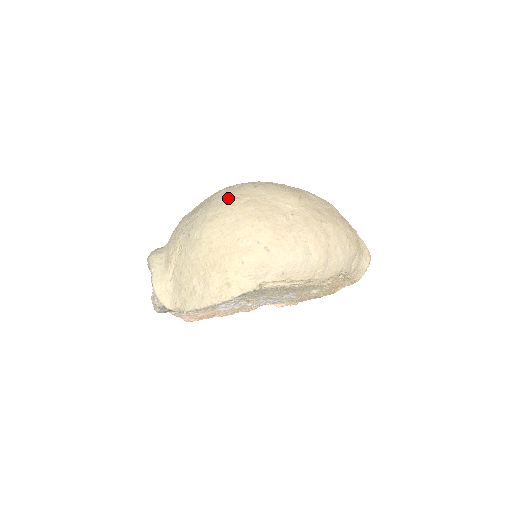
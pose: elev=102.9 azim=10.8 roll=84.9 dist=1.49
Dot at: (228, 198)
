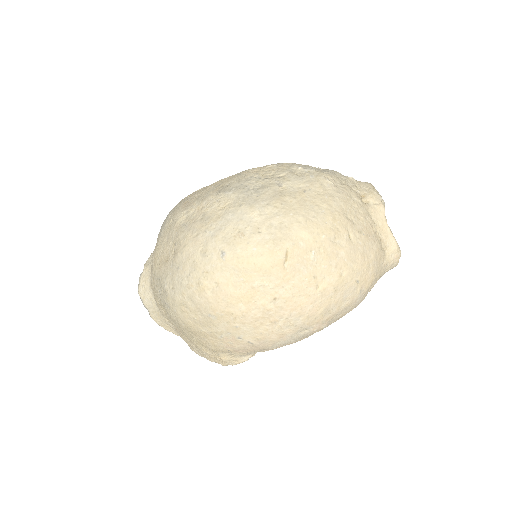
Dot at: (192, 278)
